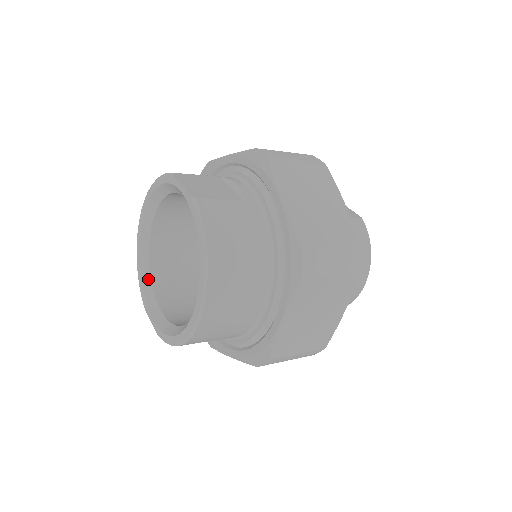
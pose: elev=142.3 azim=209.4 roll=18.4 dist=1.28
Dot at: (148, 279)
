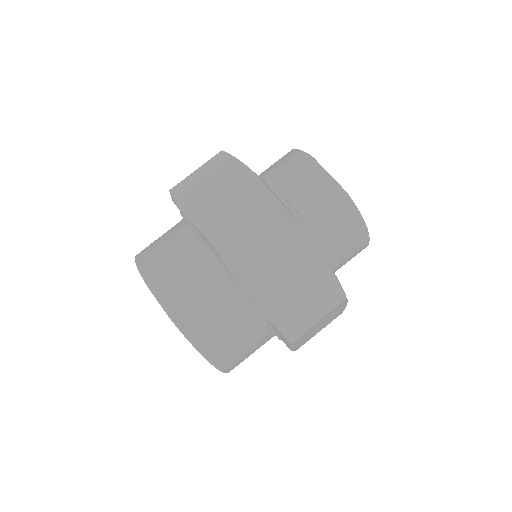
Dot at: occluded
